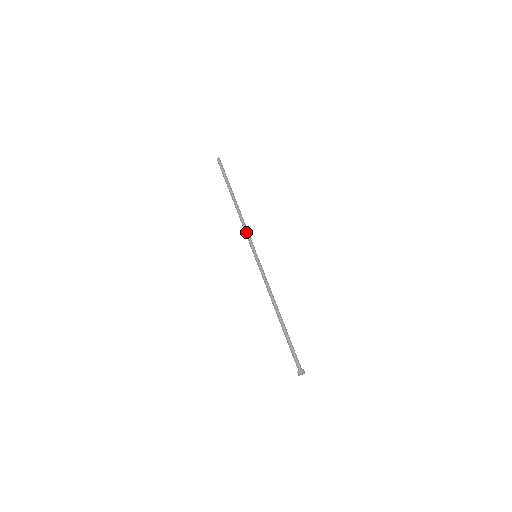
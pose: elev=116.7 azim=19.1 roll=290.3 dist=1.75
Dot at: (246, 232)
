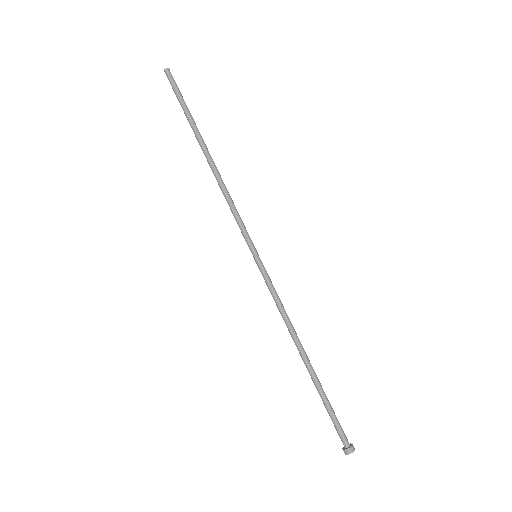
Dot at: (233, 215)
